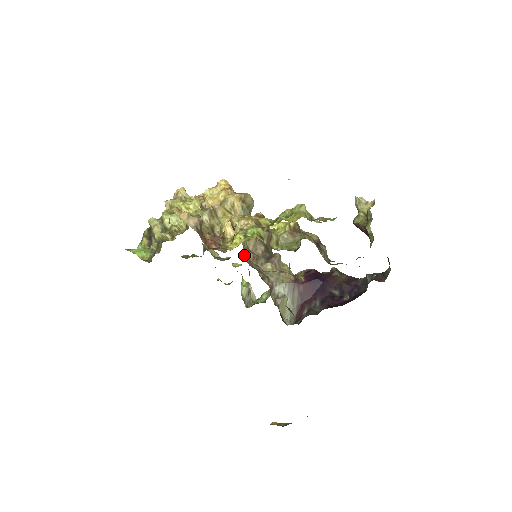
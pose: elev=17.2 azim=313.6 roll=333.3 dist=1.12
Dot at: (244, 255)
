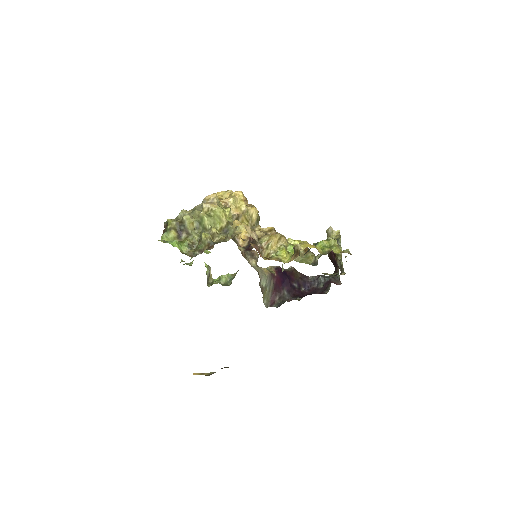
Dot at: occluded
